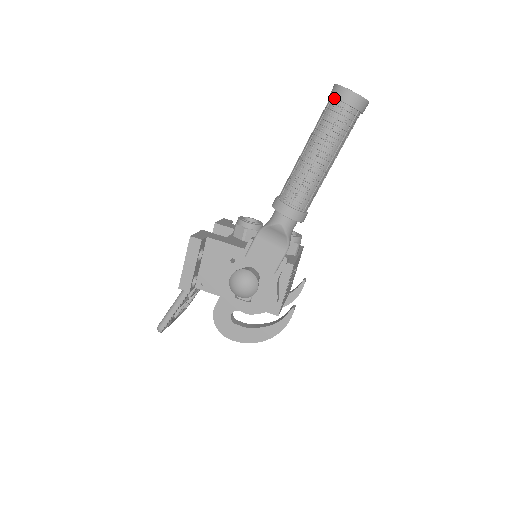
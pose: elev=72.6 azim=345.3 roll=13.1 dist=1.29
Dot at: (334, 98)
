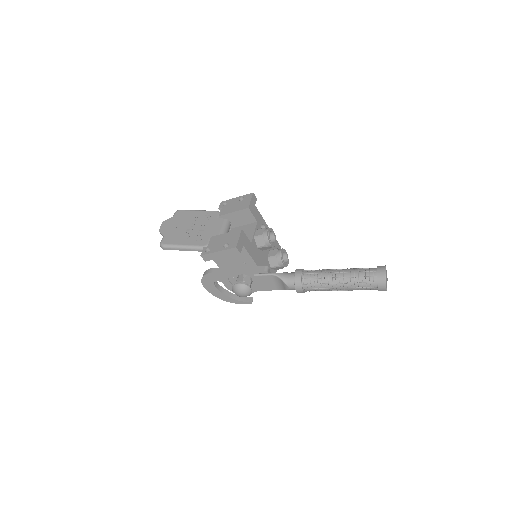
Dot at: (377, 279)
